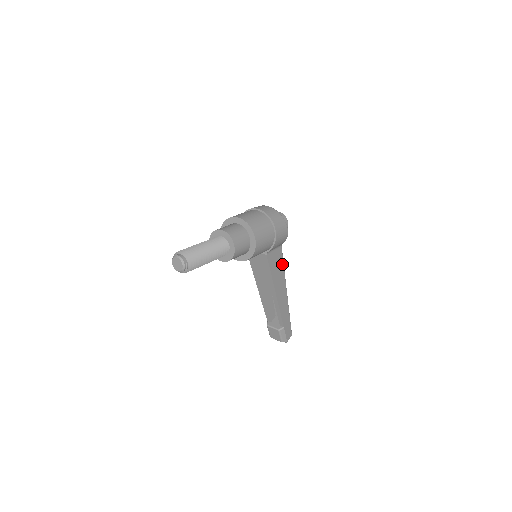
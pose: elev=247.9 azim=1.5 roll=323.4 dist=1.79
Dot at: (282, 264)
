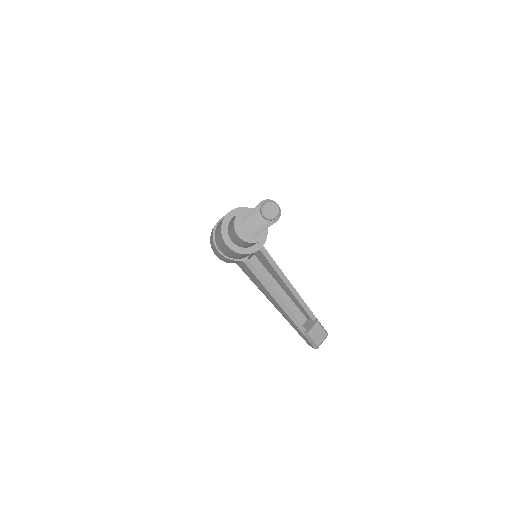
Dot at: occluded
